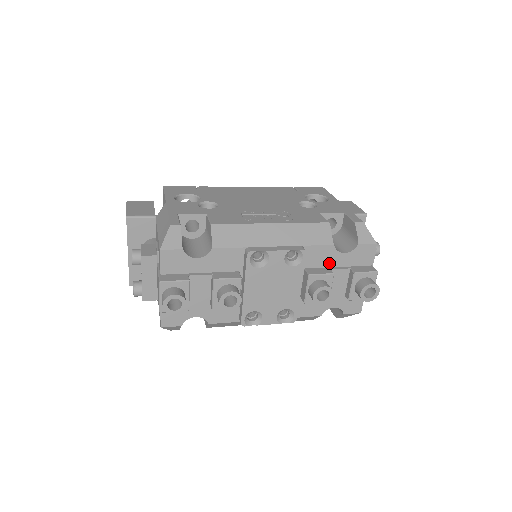
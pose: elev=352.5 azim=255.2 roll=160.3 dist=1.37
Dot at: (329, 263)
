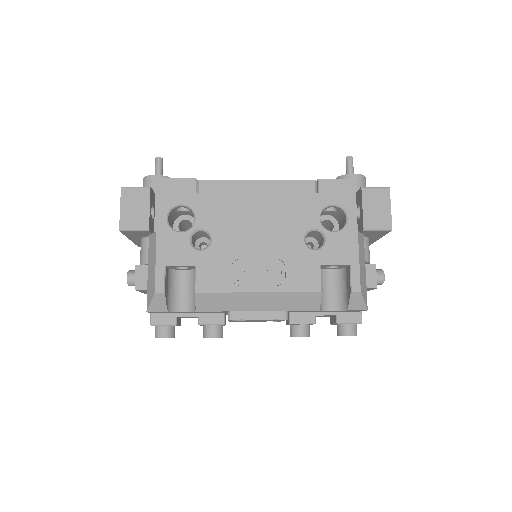
Dot at: (315, 311)
